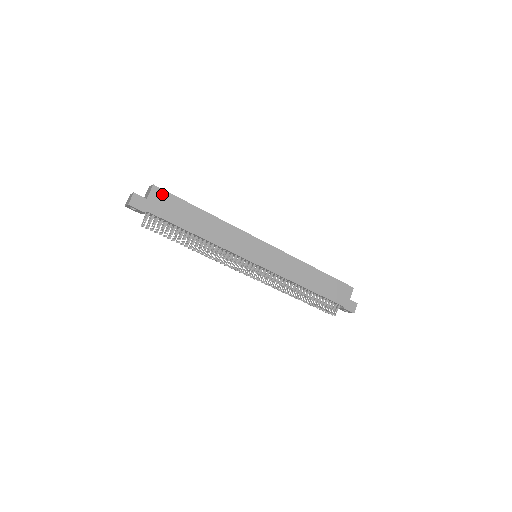
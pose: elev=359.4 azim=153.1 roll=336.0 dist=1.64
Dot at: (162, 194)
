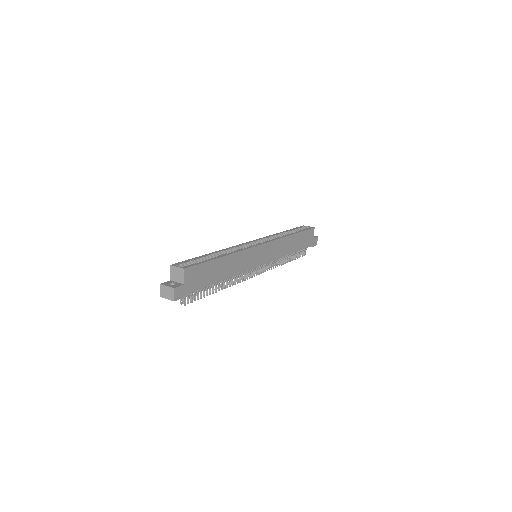
Dot at: (192, 271)
